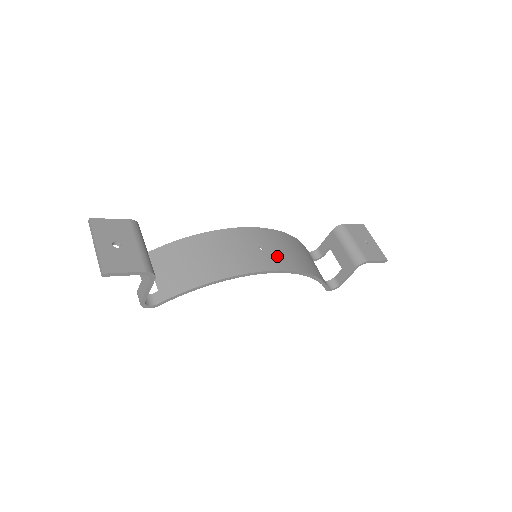
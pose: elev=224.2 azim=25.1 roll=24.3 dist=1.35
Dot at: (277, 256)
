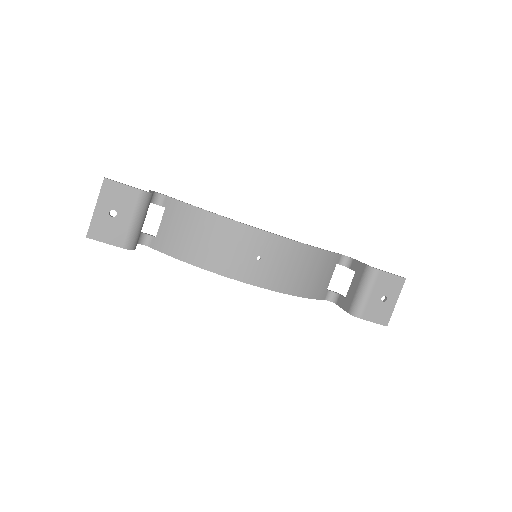
Dot at: (269, 272)
